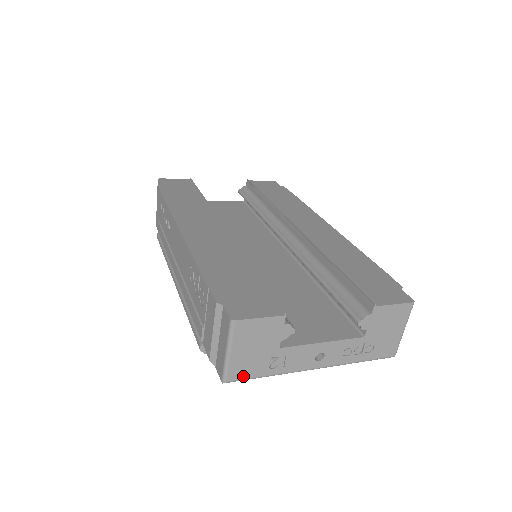
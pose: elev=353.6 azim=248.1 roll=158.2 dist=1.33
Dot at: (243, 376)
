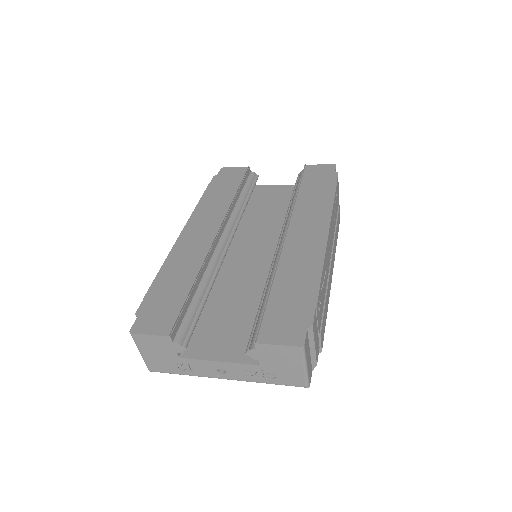
Dot at: (161, 370)
